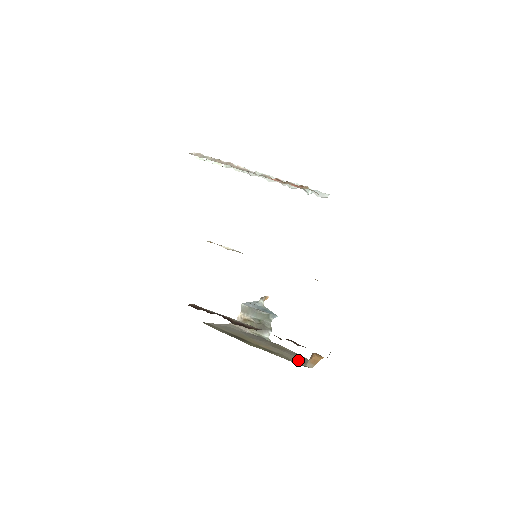
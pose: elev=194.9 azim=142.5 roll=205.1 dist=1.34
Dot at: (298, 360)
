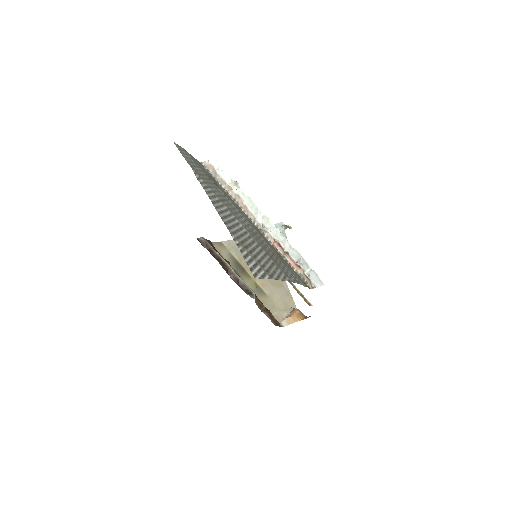
Dot at: (281, 308)
